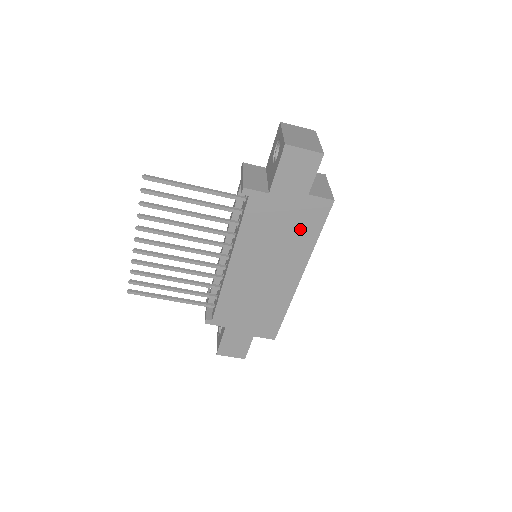
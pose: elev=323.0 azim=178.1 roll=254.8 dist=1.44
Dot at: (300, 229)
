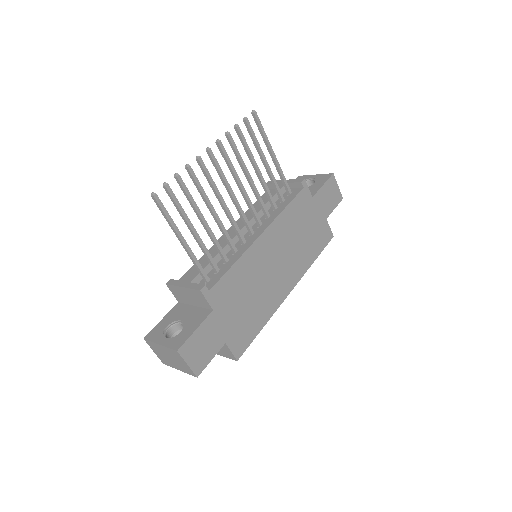
Dot at: (311, 243)
